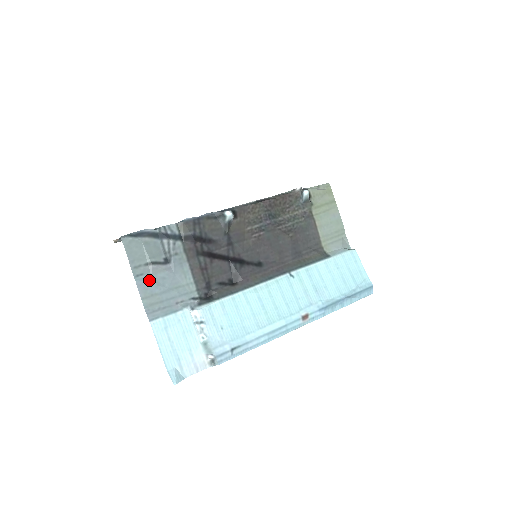
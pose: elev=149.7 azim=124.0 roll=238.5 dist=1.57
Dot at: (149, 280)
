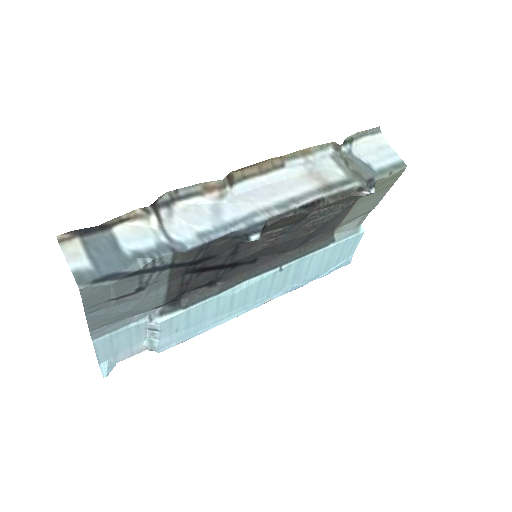
Dot at: (106, 311)
